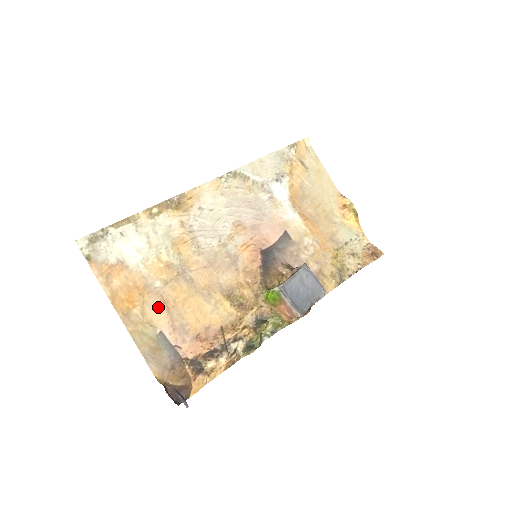
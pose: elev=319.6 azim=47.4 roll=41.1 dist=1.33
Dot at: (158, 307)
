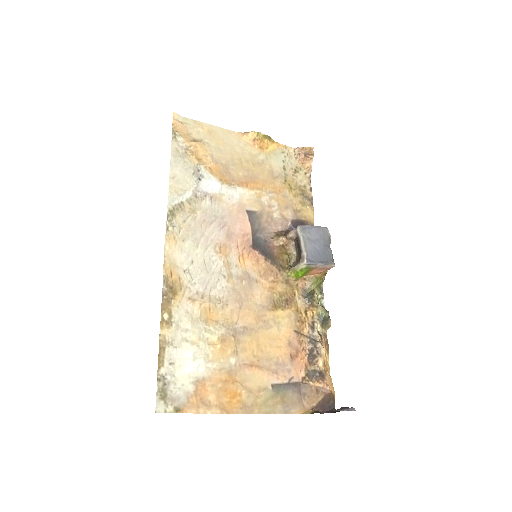
Dot at: (252, 374)
